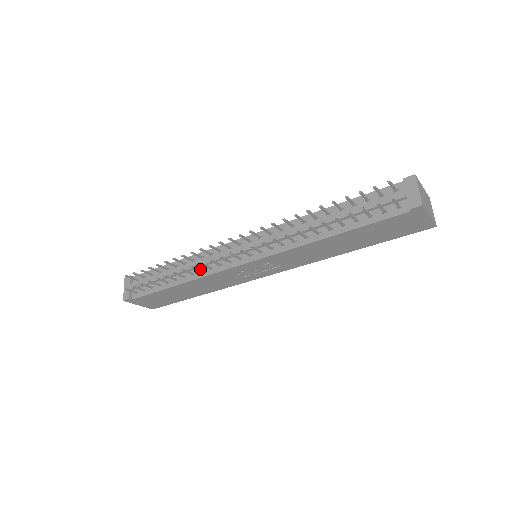
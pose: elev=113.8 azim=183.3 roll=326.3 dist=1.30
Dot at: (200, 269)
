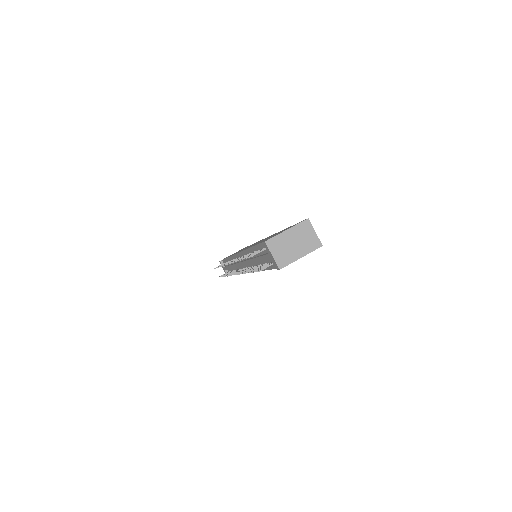
Dot at: occluded
